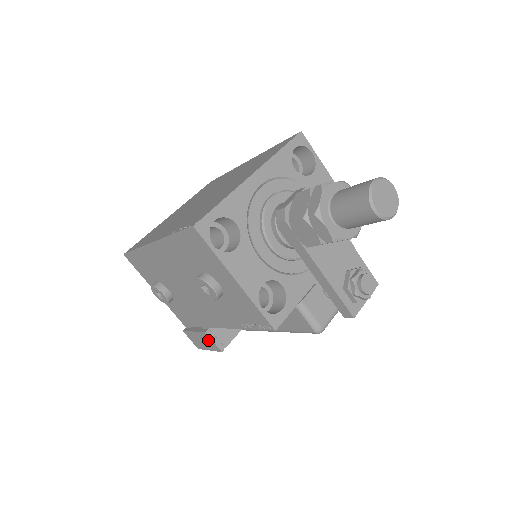
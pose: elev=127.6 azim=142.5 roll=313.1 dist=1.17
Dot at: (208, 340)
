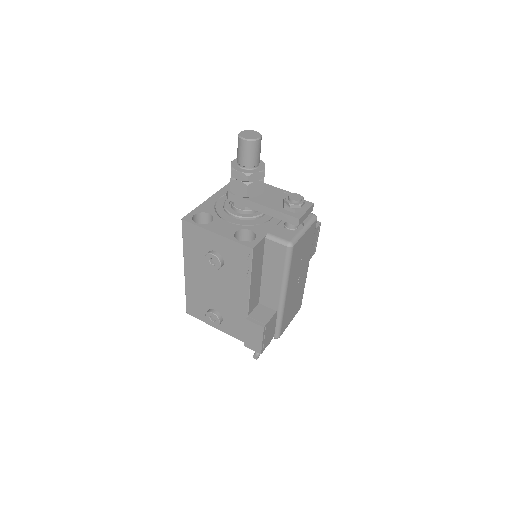
Dot at: (253, 327)
